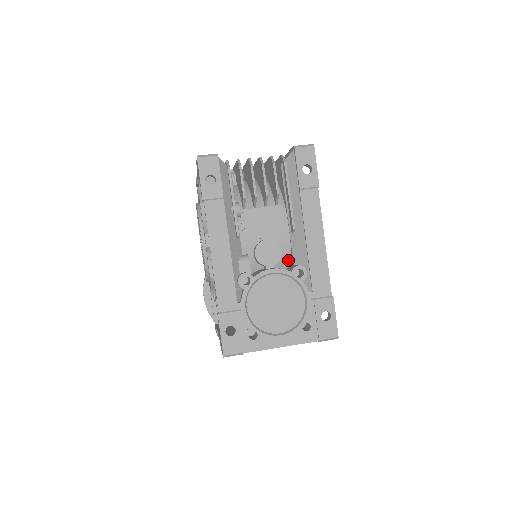
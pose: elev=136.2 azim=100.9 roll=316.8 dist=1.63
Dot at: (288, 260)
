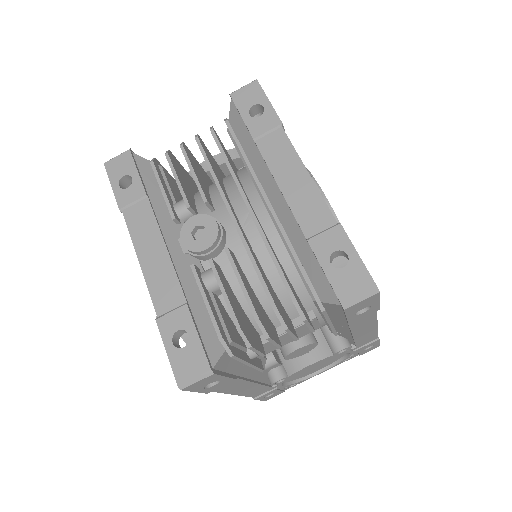
Dot at: occluded
